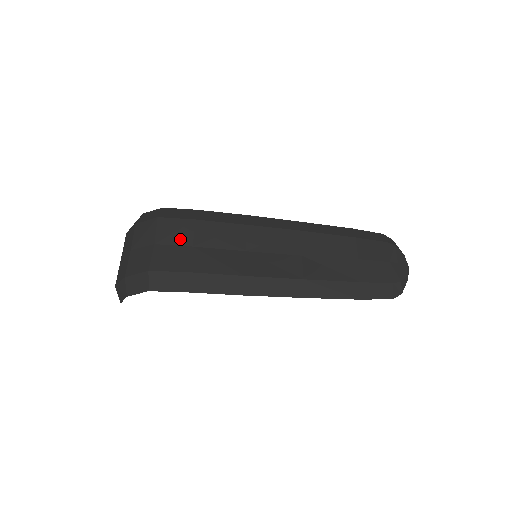
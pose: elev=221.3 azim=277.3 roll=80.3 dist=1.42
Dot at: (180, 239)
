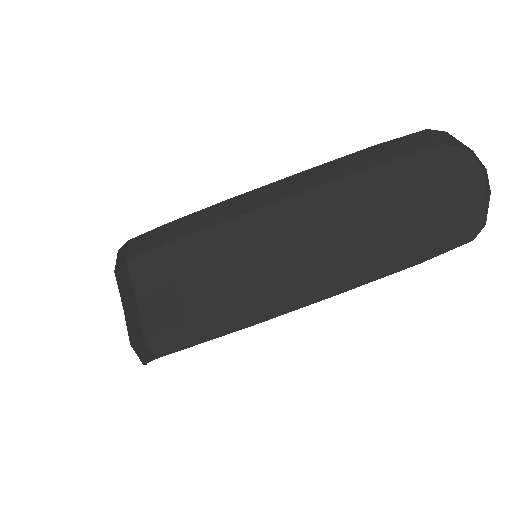
Dot at: (159, 279)
